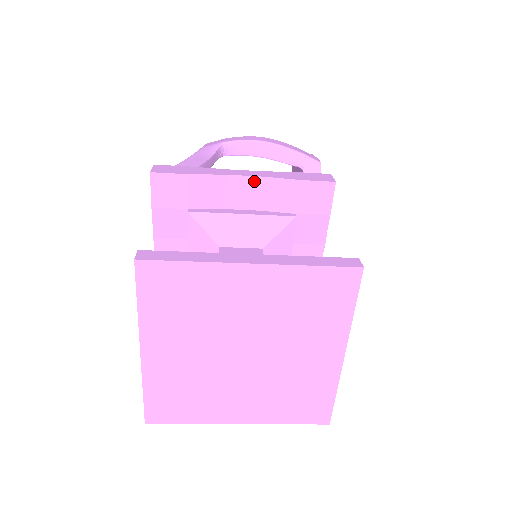
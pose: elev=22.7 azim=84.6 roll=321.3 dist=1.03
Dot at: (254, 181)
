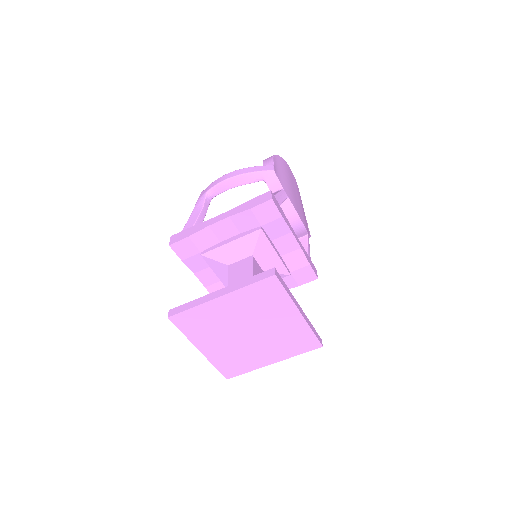
Dot at: (226, 221)
